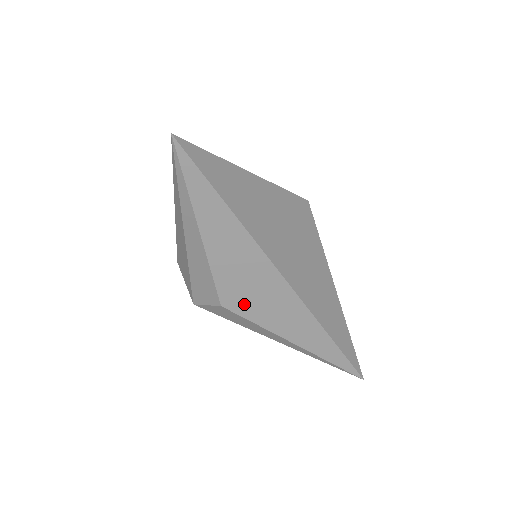
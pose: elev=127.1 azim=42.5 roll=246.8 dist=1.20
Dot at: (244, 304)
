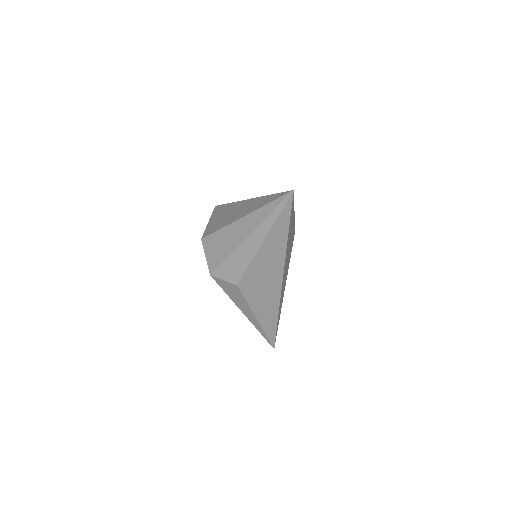
Dot at: (250, 288)
